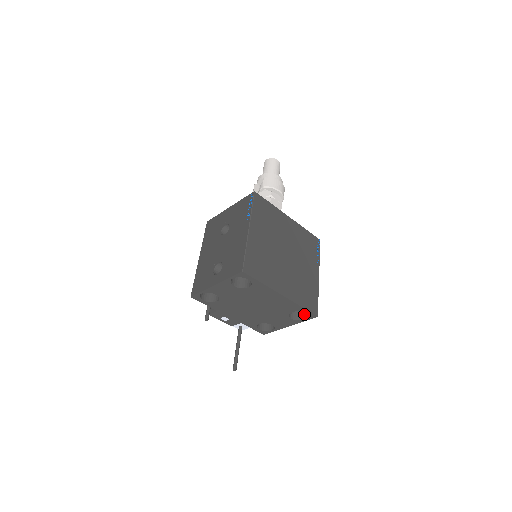
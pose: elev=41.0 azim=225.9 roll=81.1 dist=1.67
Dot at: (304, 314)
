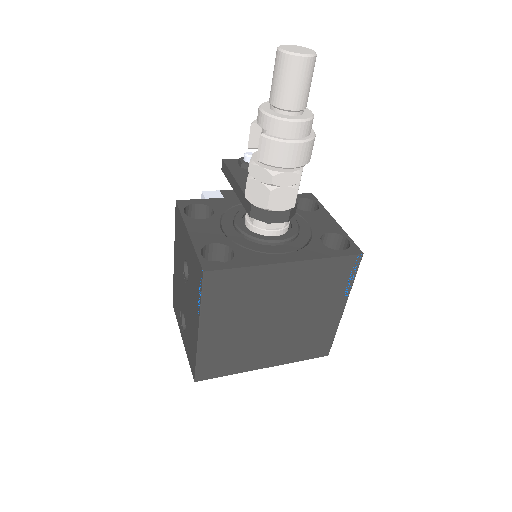
Dot at: occluded
